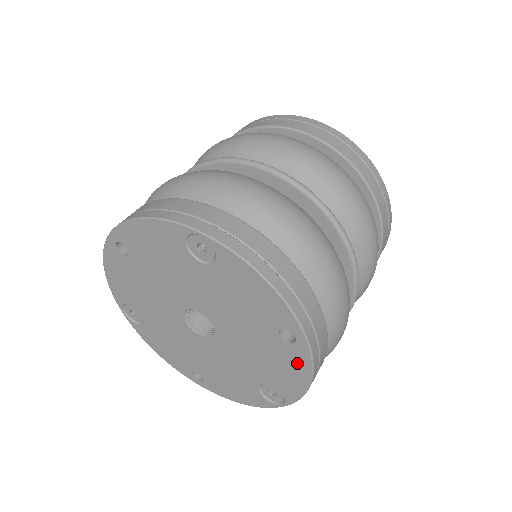
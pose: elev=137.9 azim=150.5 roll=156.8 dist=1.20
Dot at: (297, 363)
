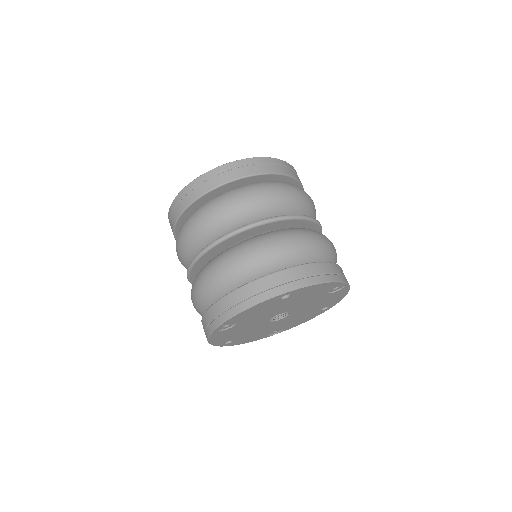
Dot at: (313, 316)
